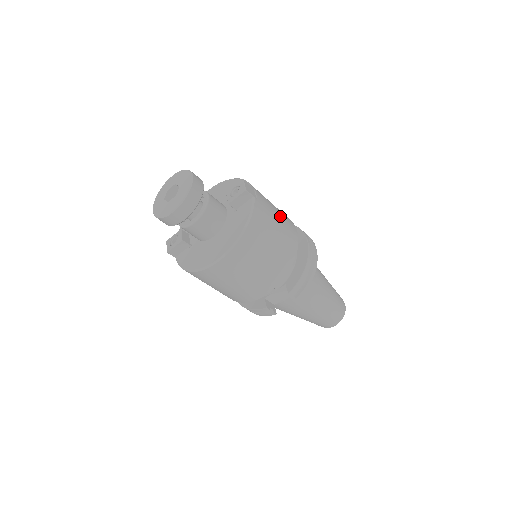
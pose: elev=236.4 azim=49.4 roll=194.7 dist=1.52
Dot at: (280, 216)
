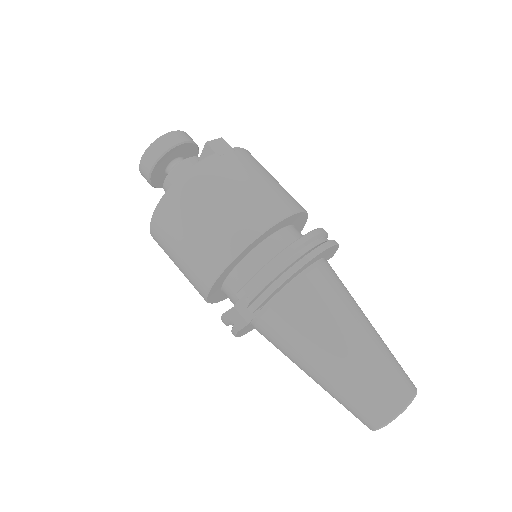
Dot at: (258, 188)
